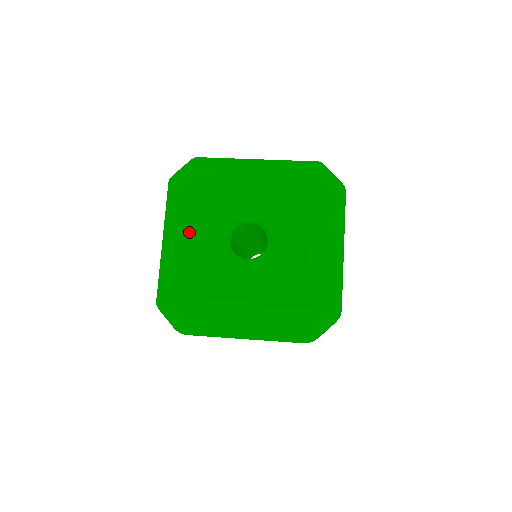
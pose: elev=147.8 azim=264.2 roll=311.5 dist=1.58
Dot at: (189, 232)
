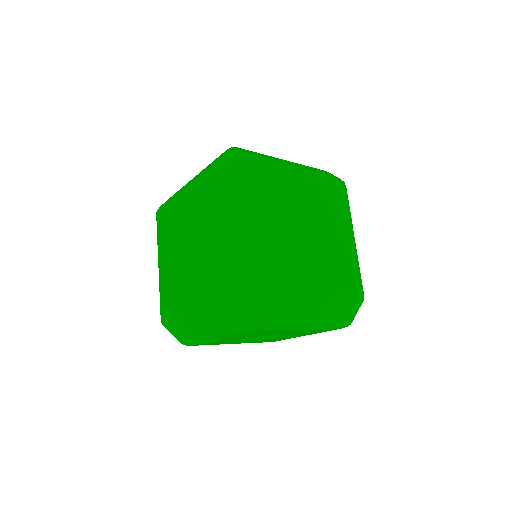
Dot at: occluded
